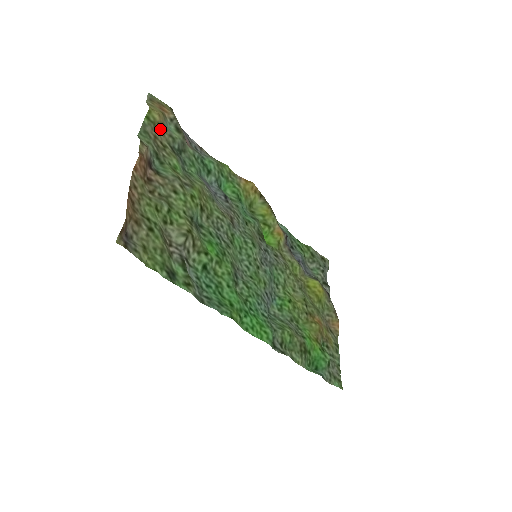
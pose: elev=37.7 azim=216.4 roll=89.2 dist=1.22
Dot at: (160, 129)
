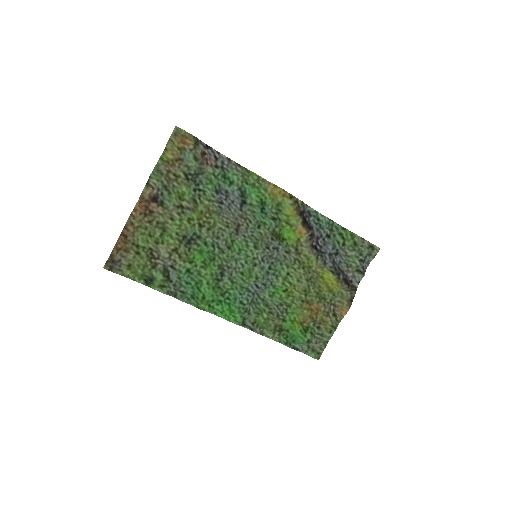
Dot at: (175, 163)
